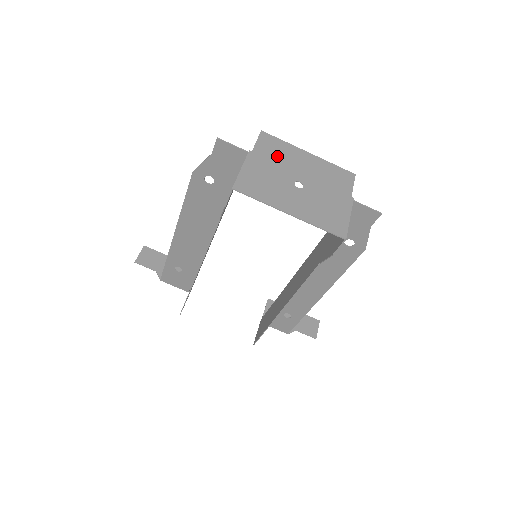
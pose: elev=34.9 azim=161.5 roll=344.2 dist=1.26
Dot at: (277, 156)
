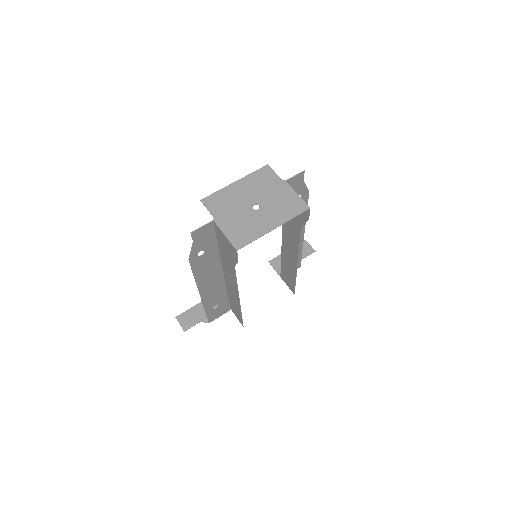
Dot at: (227, 205)
